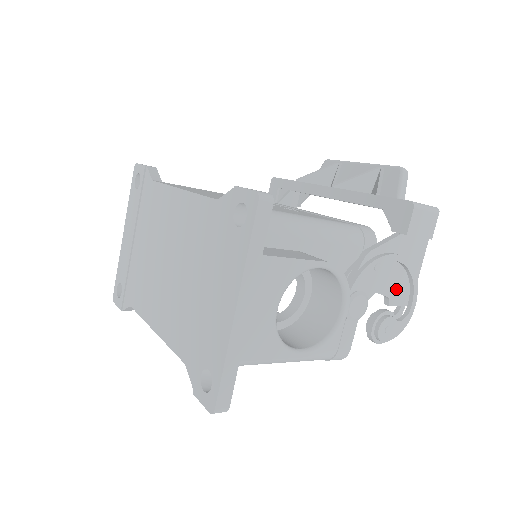
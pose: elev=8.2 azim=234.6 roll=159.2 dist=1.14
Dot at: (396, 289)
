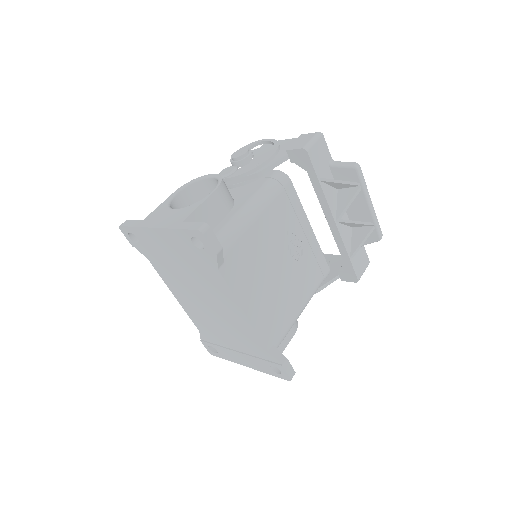
Dot at: occluded
